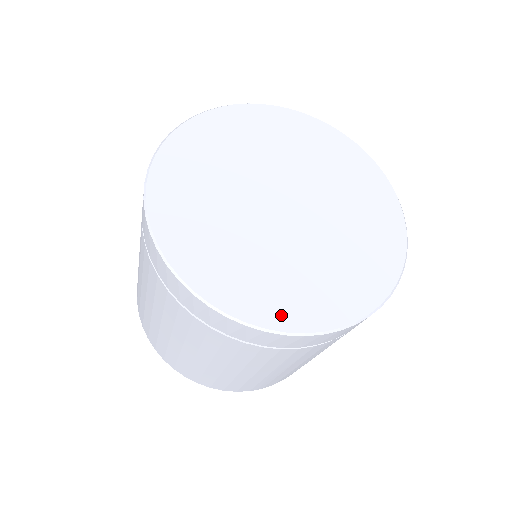
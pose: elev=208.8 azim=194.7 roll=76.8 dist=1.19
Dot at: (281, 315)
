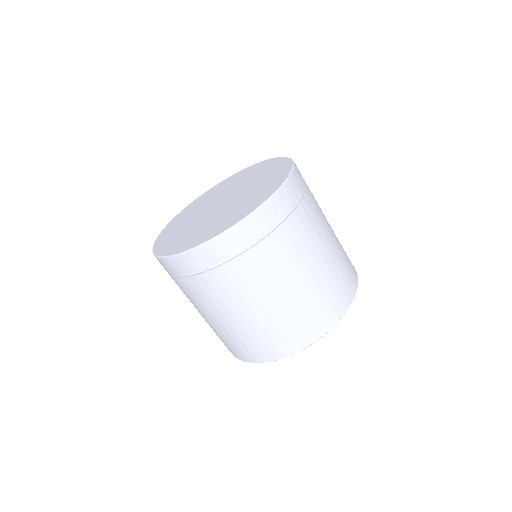
Dot at: (227, 226)
